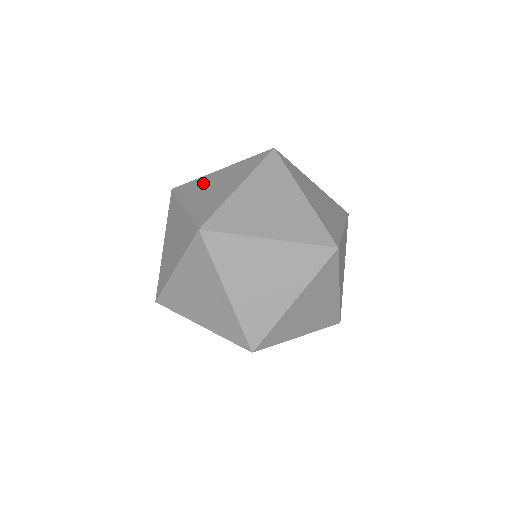
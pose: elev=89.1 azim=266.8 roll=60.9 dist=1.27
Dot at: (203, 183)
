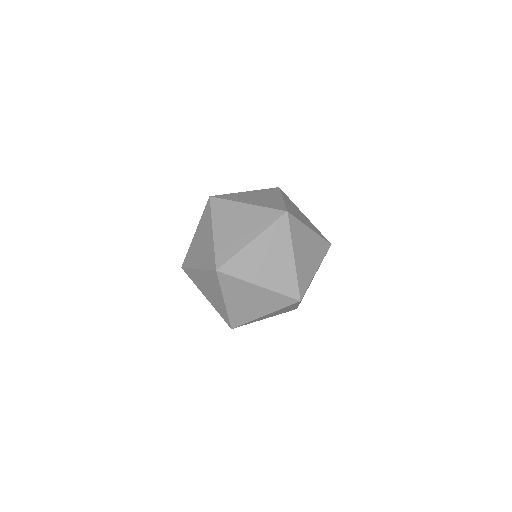
Dot at: (194, 248)
